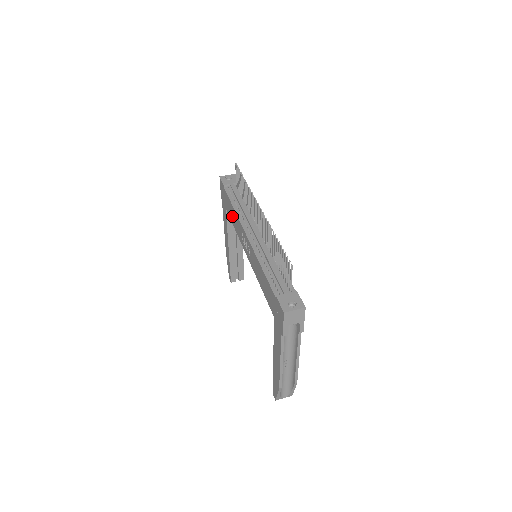
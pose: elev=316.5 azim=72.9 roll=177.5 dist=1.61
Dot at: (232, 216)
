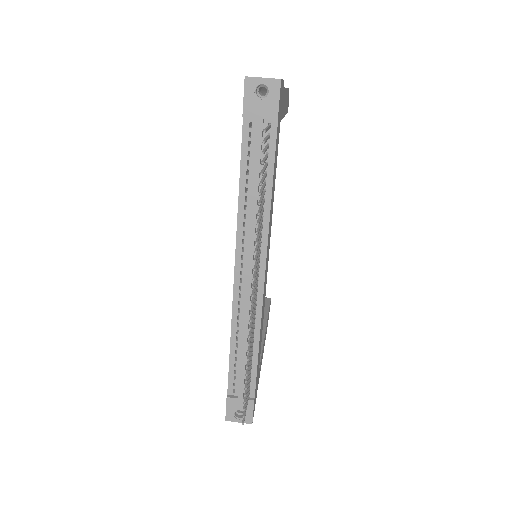
Dot at: occluded
